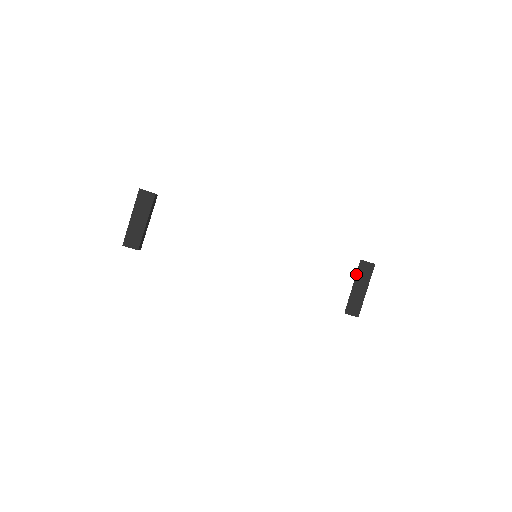
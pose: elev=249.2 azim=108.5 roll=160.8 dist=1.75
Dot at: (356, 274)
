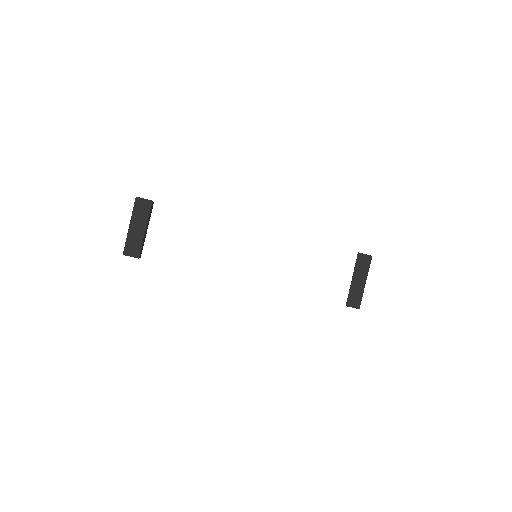
Dot at: (354, 267)
